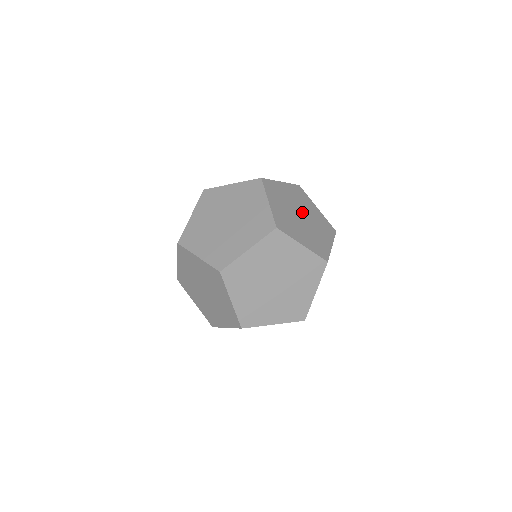
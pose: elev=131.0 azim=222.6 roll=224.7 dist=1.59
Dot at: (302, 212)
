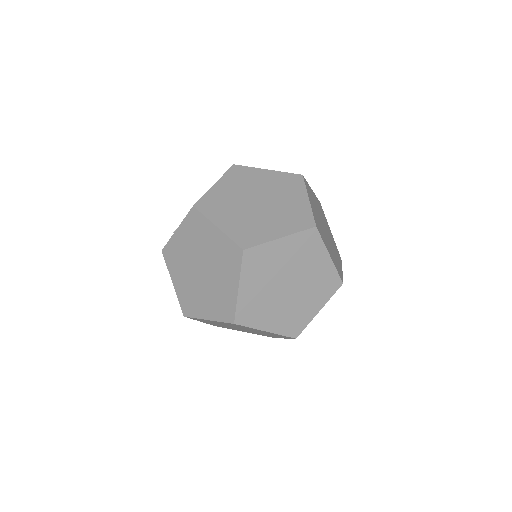
Dot at: (325, 226)
